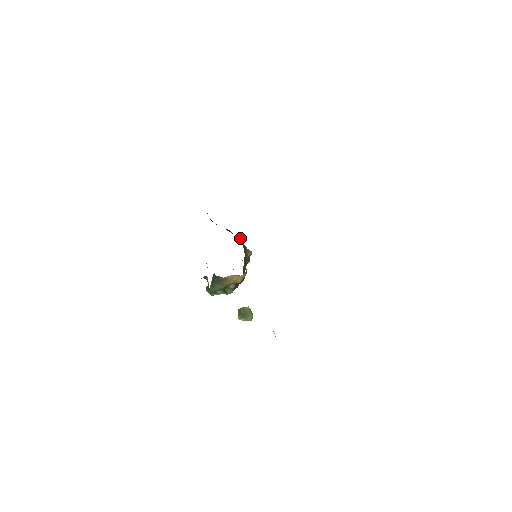
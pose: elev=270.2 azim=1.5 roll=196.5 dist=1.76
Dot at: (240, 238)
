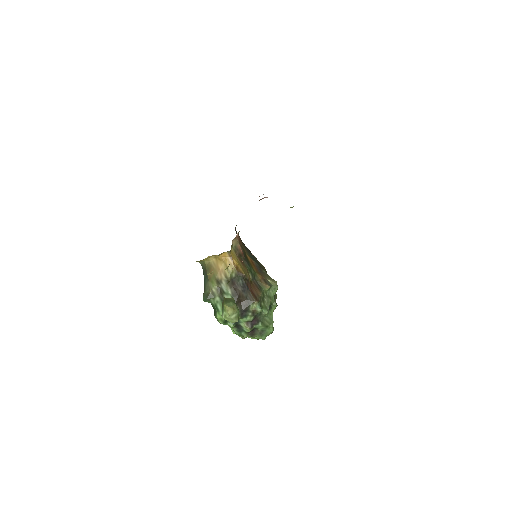
Dot at: (258, 262)
